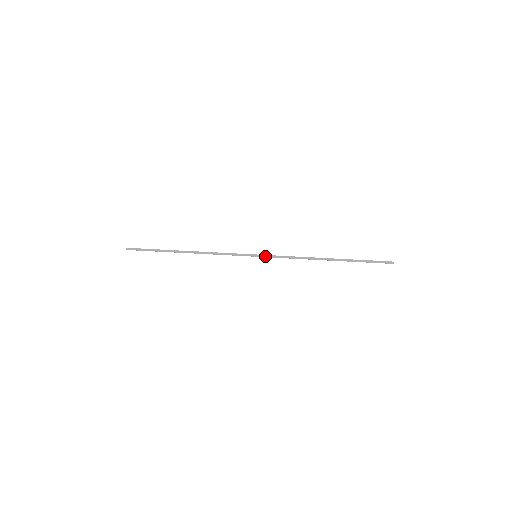
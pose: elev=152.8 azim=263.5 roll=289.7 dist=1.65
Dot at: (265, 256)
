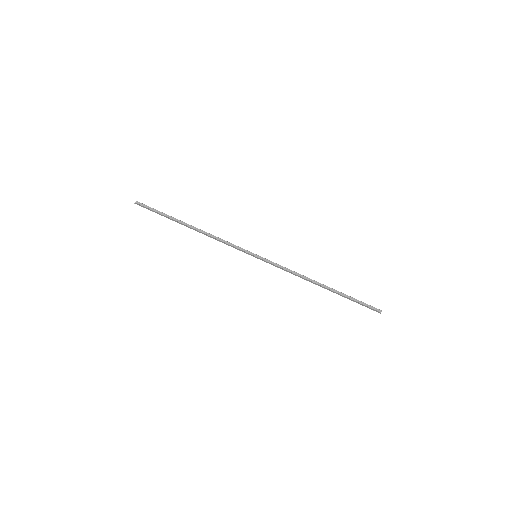
Dot at: (264, 261)
